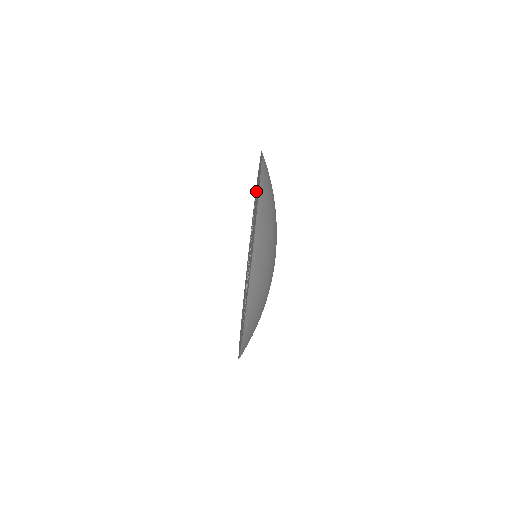
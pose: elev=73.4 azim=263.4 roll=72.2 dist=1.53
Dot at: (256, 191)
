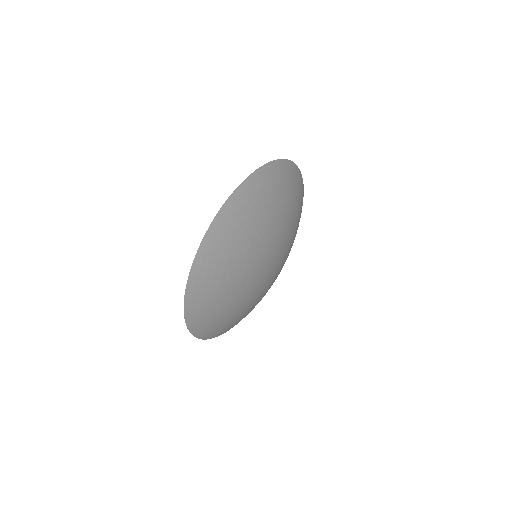
Dot at: occluded
